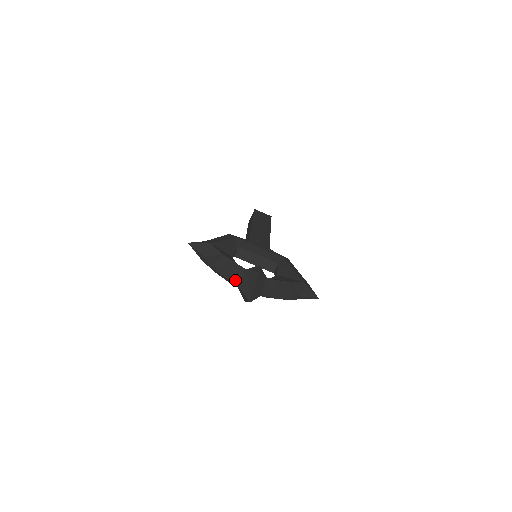
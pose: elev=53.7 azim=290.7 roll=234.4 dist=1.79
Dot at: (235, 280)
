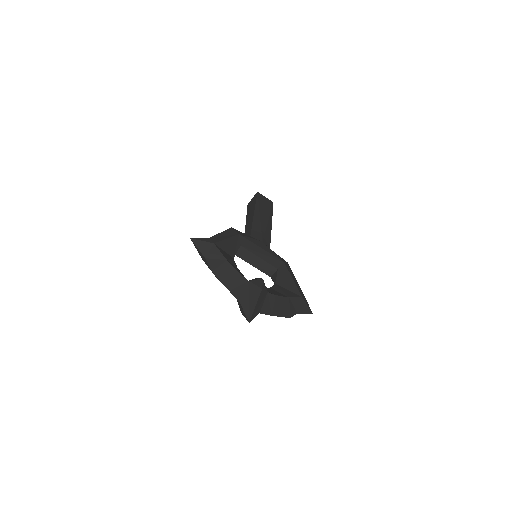
Dot at: (236, 292)
